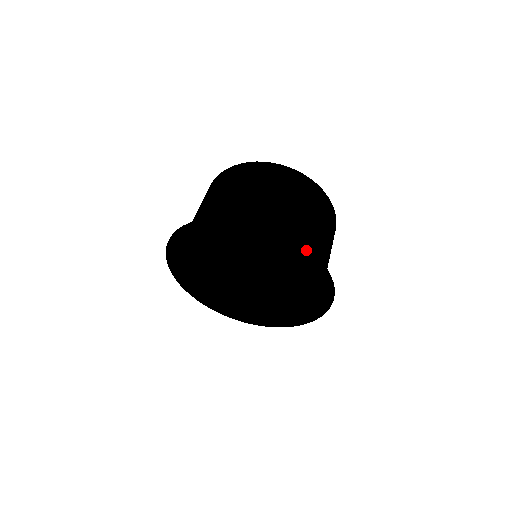
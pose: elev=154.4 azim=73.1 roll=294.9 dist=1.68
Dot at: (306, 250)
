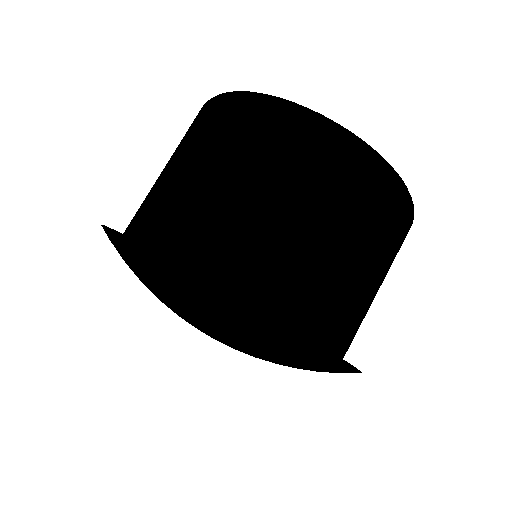
Dot at: (310, 342)
